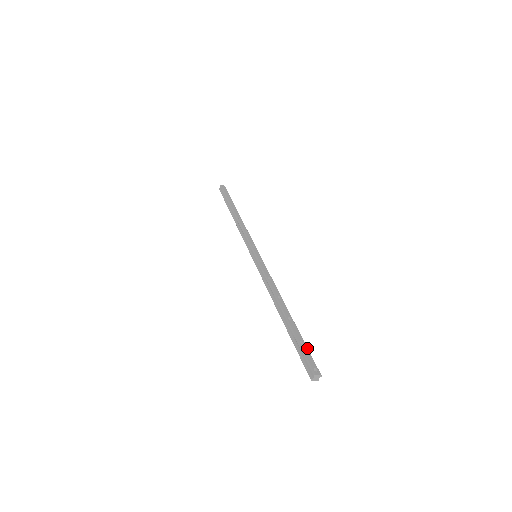
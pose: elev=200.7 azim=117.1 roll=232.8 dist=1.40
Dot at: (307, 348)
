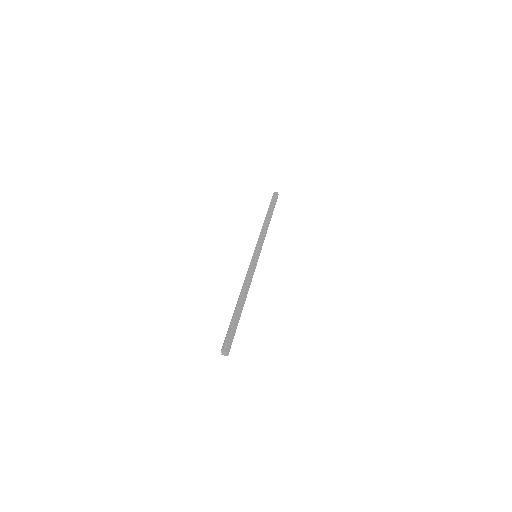
Dot at: (232, 331)
